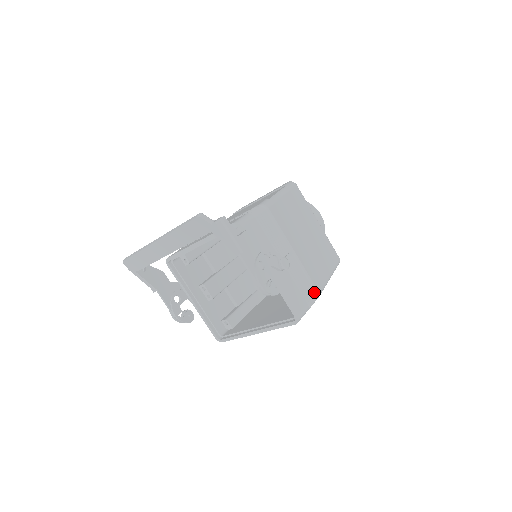
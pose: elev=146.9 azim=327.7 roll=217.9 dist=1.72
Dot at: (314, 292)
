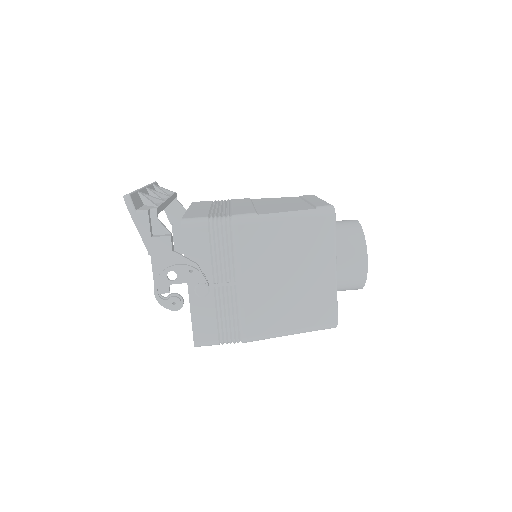
Dot at: (240, 334)
